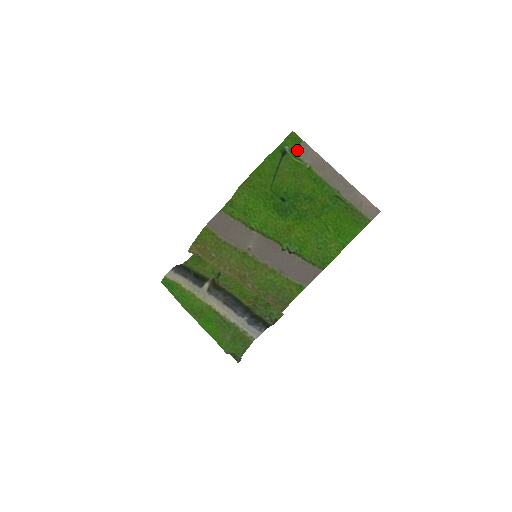
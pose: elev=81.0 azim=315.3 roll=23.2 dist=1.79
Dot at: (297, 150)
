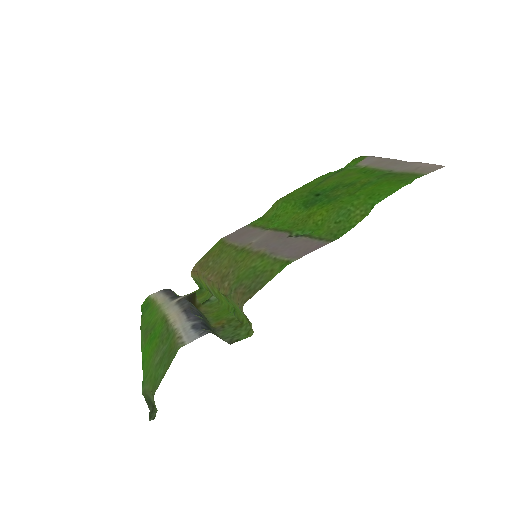
Dot at: (357, 163)
